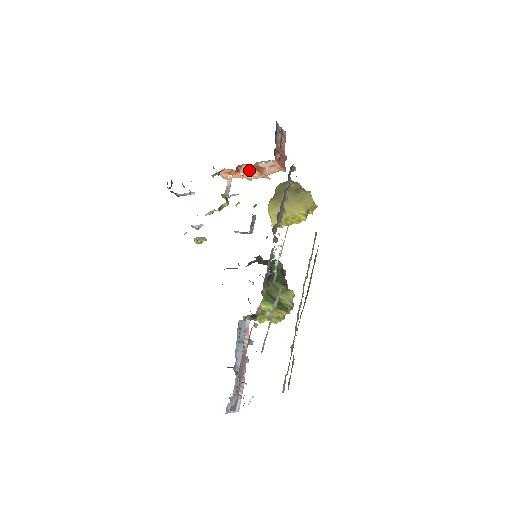
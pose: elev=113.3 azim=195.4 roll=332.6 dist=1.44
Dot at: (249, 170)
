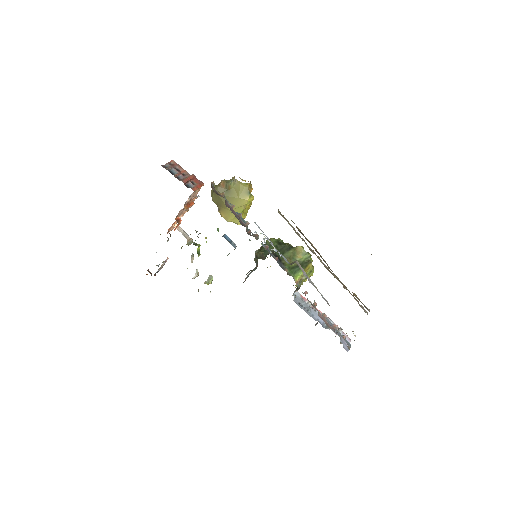
Dot at: (183, 210)
